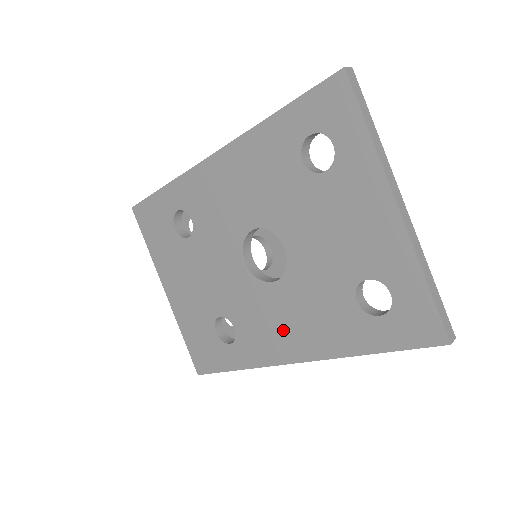
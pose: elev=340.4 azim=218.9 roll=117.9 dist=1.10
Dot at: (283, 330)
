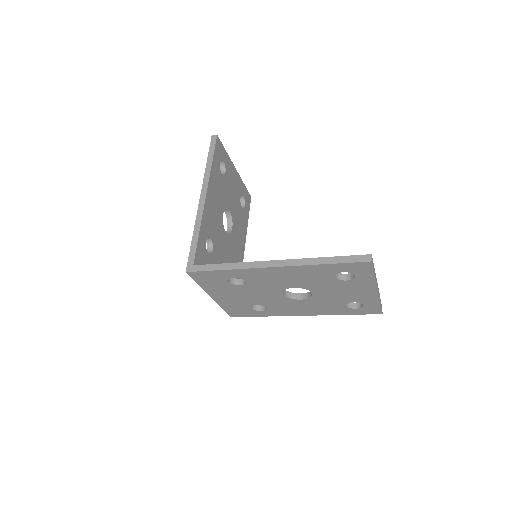
Dot at: (300, 309)
